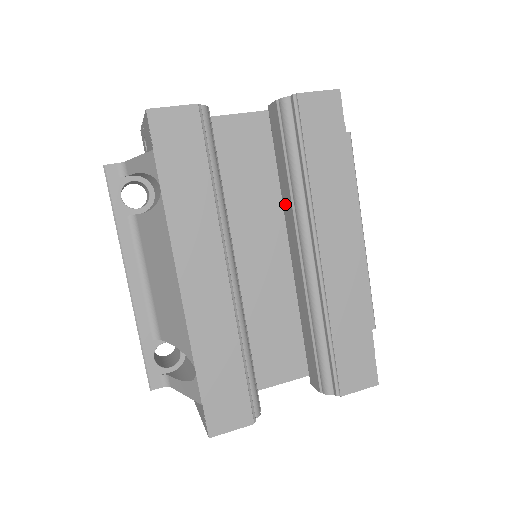
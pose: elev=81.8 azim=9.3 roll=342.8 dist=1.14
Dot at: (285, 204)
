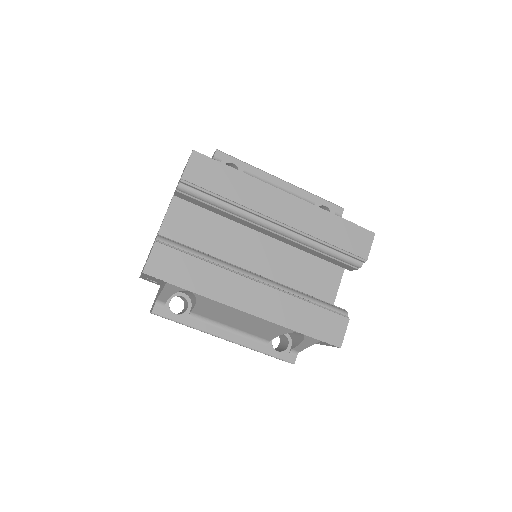
Dot at: (238, 221)
